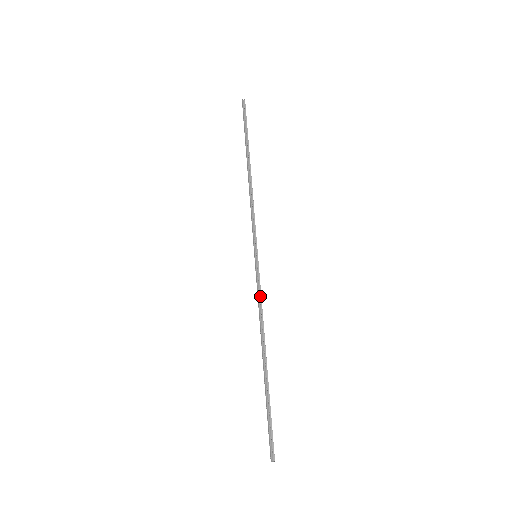
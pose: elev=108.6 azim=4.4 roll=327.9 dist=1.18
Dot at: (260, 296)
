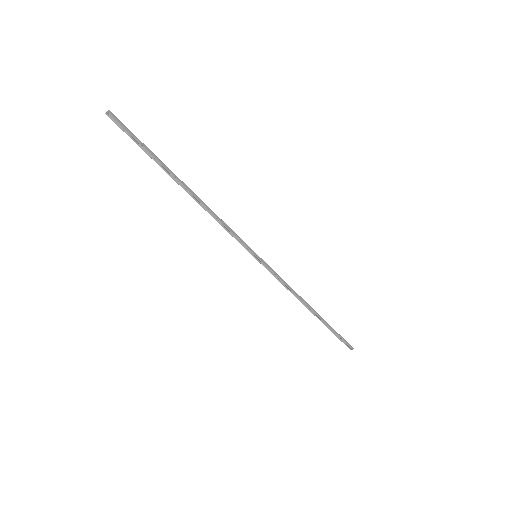
Dot at: (281, 279)
